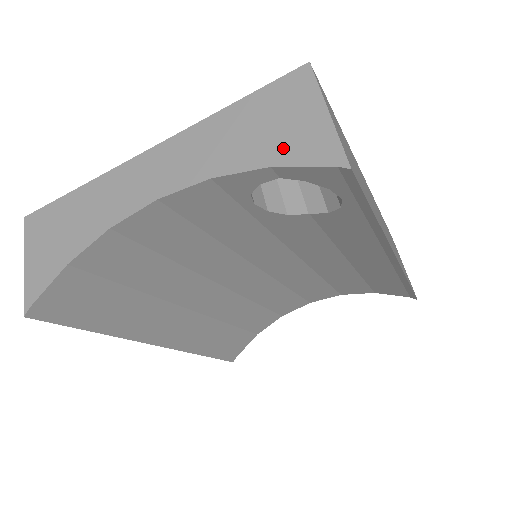
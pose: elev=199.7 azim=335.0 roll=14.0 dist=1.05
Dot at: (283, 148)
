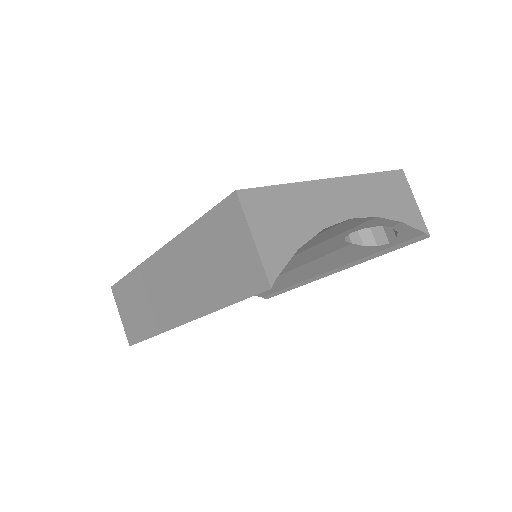
Dot at: (404, 214)
